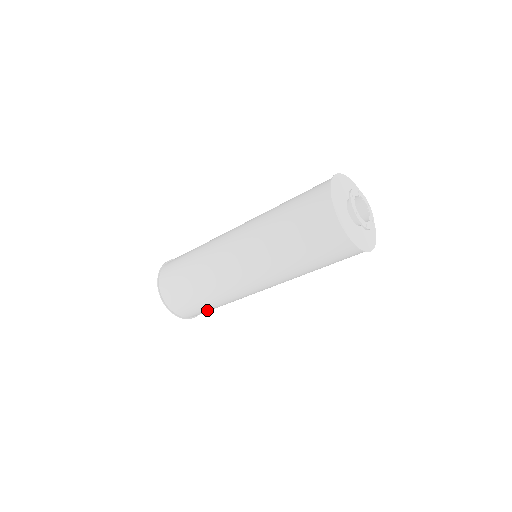
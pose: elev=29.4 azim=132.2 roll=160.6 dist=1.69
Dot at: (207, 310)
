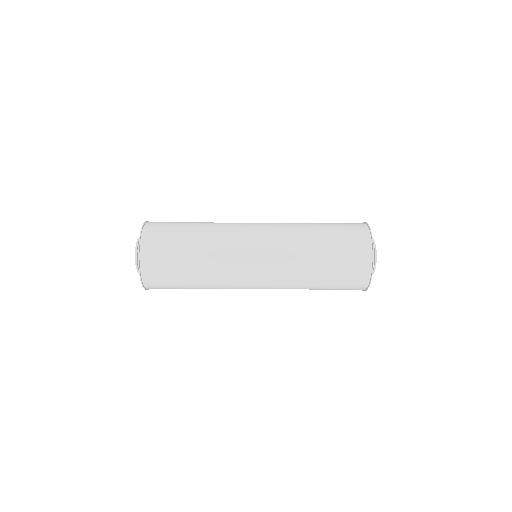
Dot at: occluded
